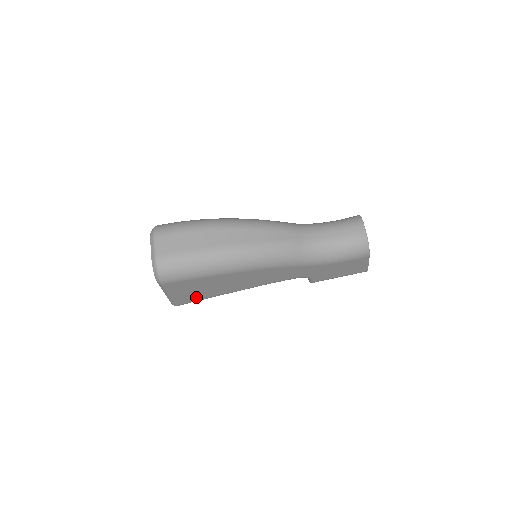
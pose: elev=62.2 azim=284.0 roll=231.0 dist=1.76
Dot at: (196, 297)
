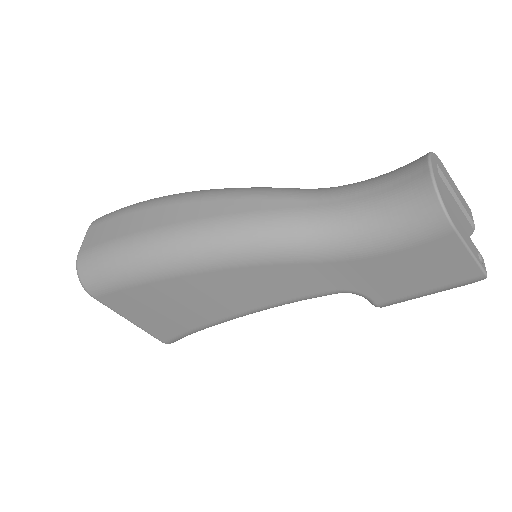
Dot at: (174, 326)
